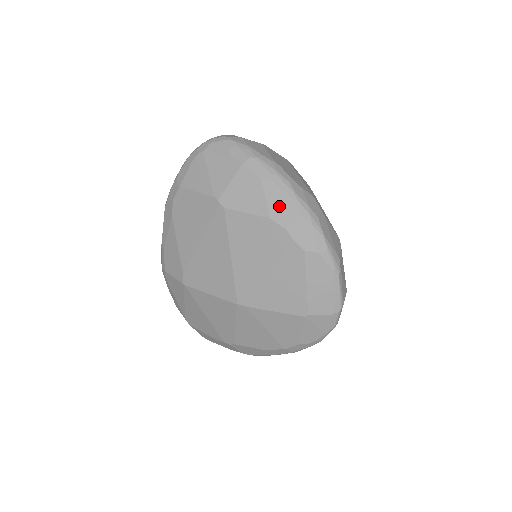
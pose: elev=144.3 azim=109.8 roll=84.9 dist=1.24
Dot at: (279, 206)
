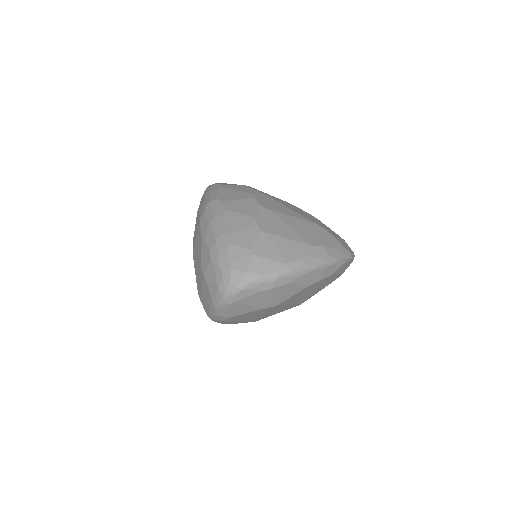
Dot at: (310, 279)
